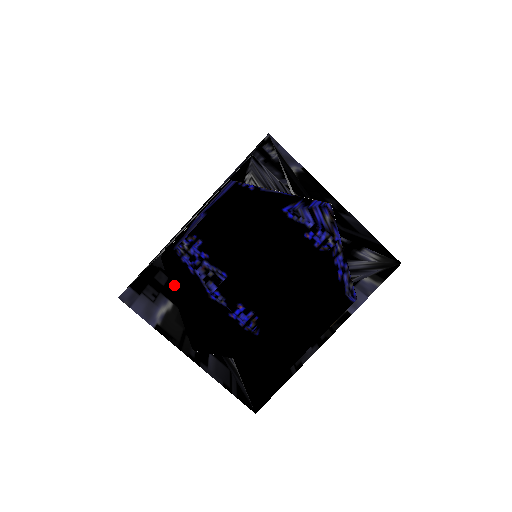
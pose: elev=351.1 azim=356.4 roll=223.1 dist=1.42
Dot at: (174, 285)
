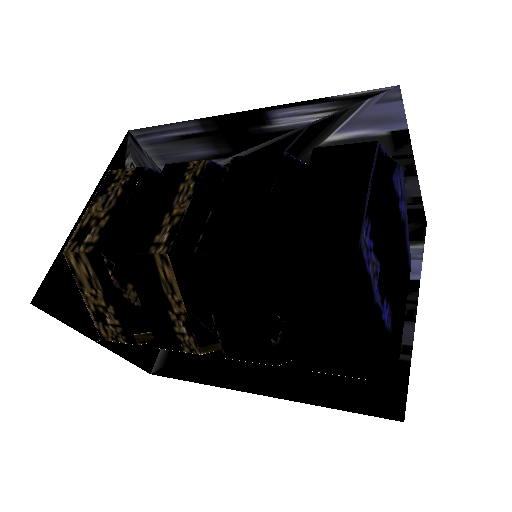
Dot at: (362, 295)
